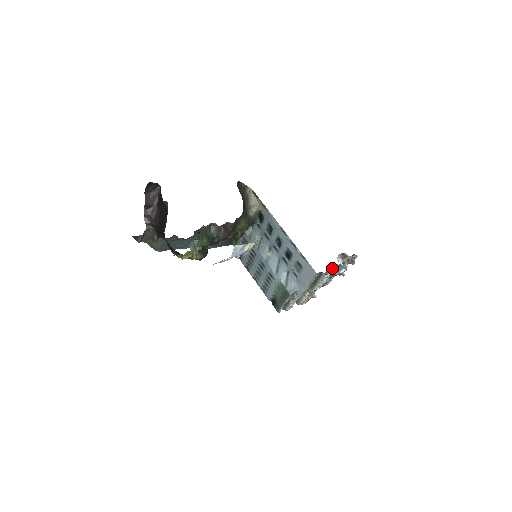
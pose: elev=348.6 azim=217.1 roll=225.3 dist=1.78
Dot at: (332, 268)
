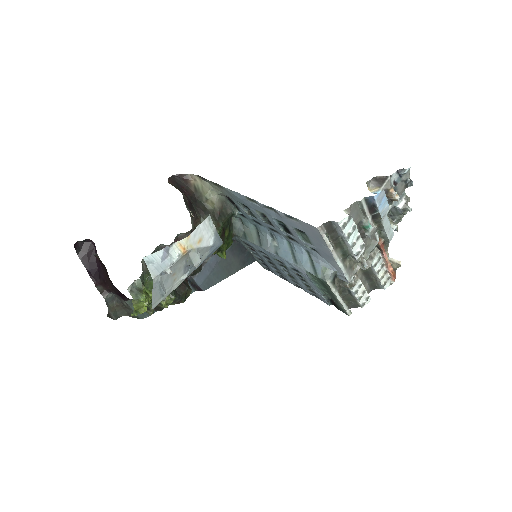
Dot at: (359, 208)
